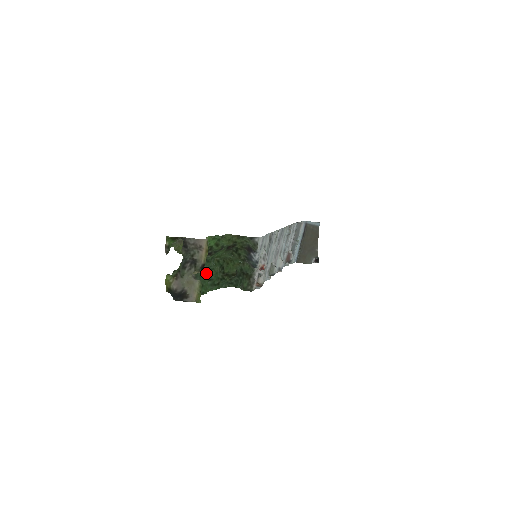
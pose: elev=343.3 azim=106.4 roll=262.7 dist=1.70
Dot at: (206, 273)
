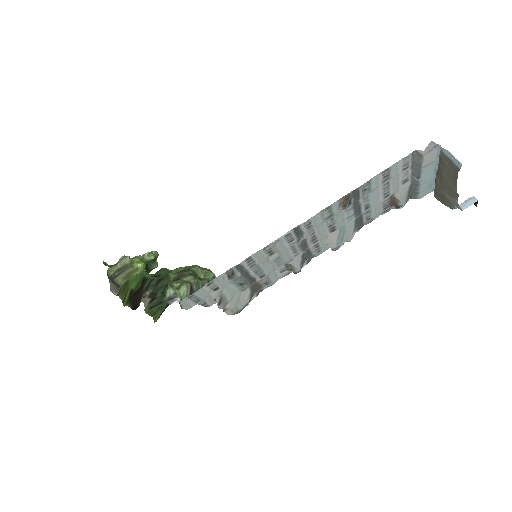
Dot at: occluded
